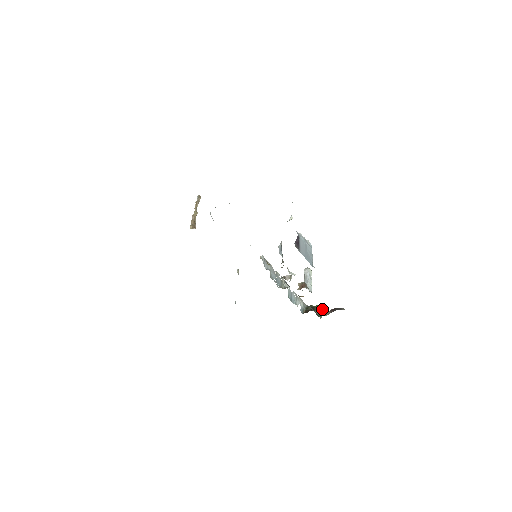
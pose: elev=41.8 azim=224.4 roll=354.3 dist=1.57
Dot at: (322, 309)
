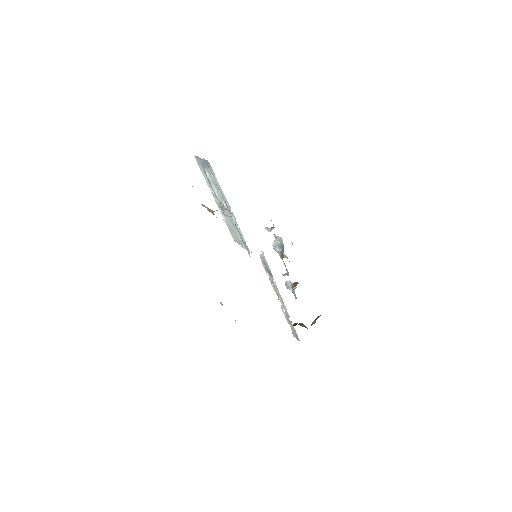
Dot at: occluded
